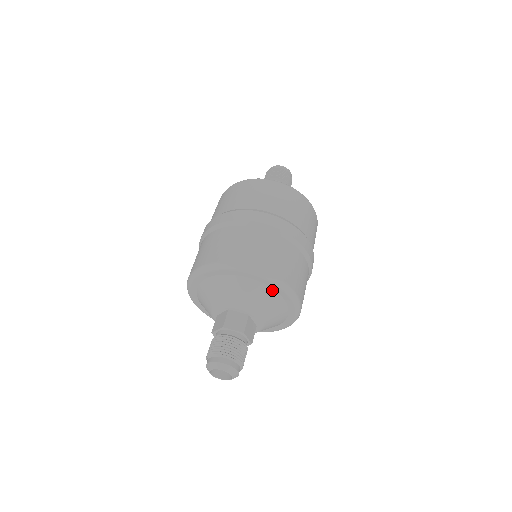
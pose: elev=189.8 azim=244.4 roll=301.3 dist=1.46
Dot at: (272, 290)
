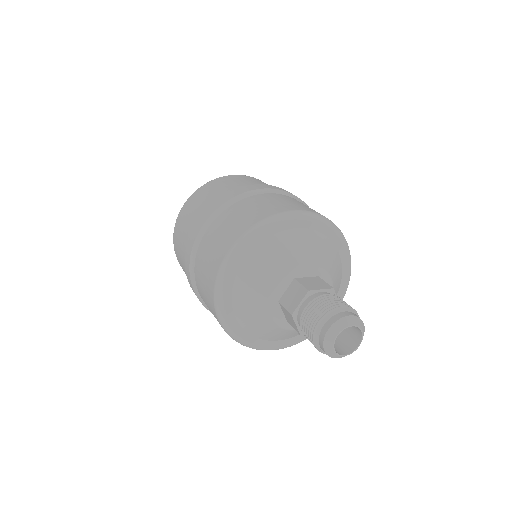
Dot at: (272, 237)
